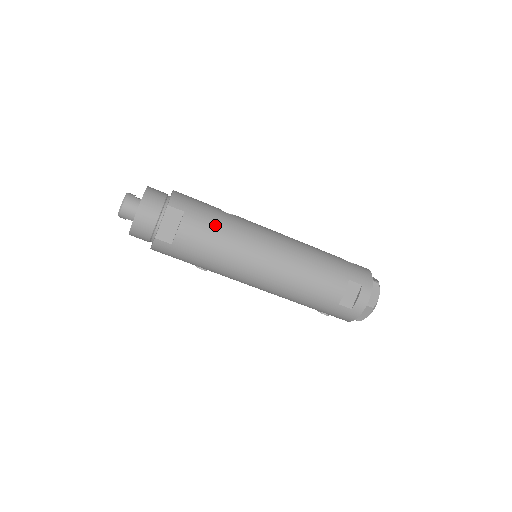
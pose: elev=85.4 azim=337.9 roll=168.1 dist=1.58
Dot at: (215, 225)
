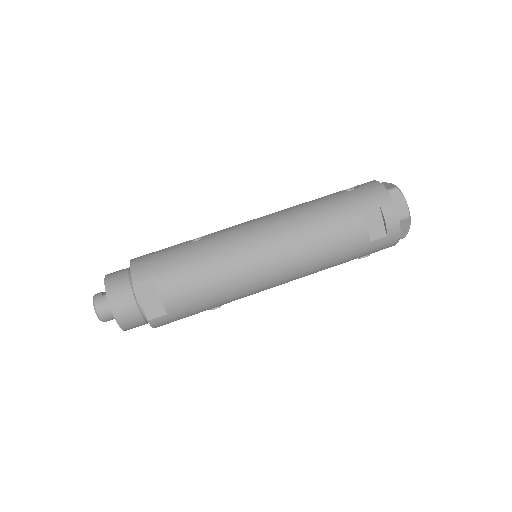
Dot at: (191, 266)
